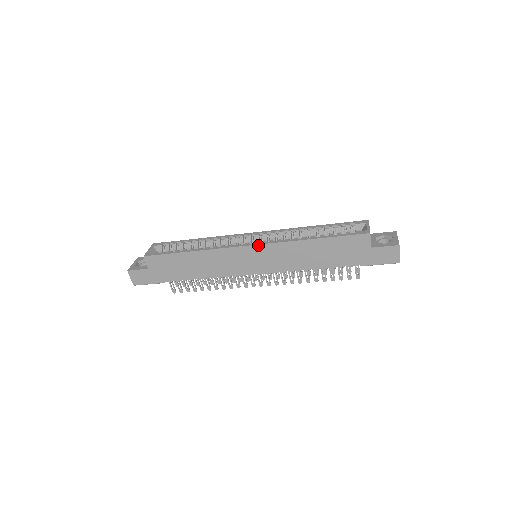
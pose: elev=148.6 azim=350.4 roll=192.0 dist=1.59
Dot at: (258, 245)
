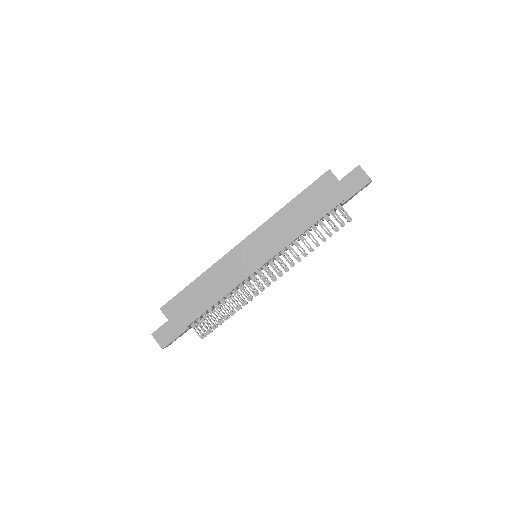
Dot at: (249, 236)
